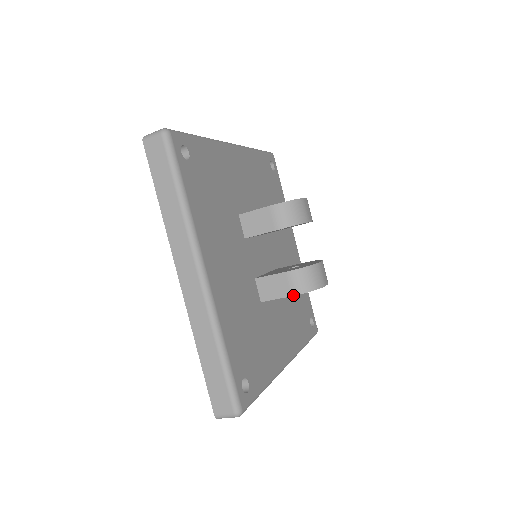
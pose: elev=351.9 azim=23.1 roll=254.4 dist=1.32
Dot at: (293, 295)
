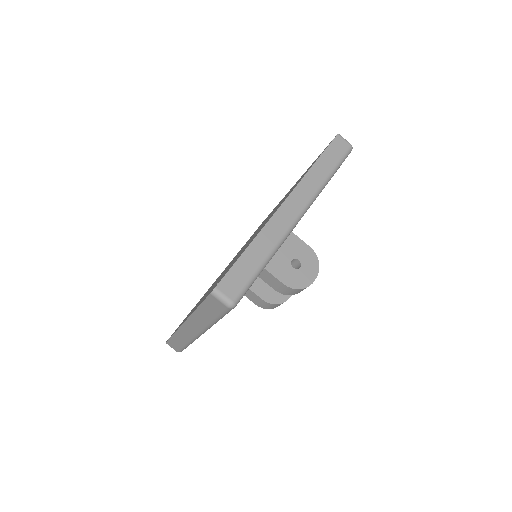
Dot at: (257, 305)
